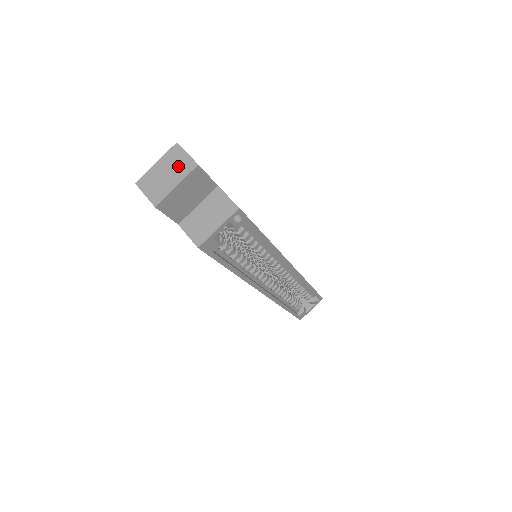
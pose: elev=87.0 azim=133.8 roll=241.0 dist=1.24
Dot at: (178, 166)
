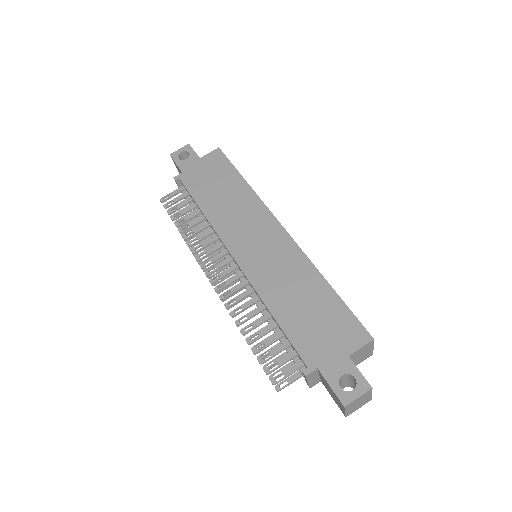
Dot at: (361, 399)
